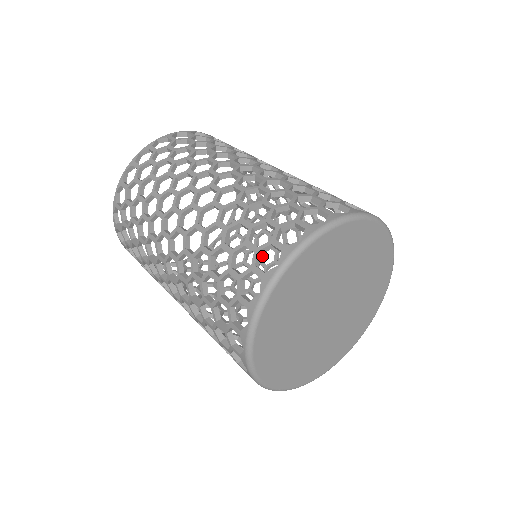
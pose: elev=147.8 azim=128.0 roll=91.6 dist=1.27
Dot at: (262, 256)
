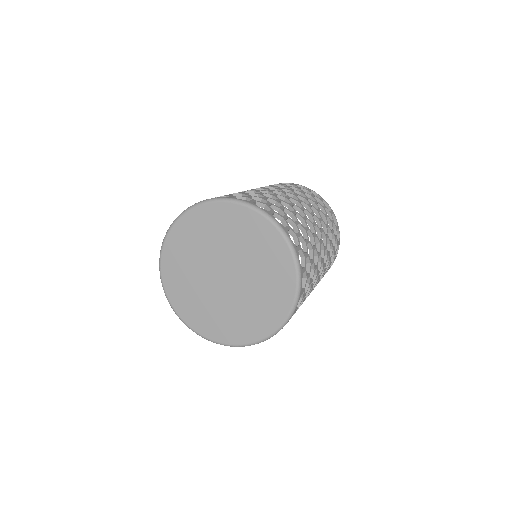
Dot at: occluded
